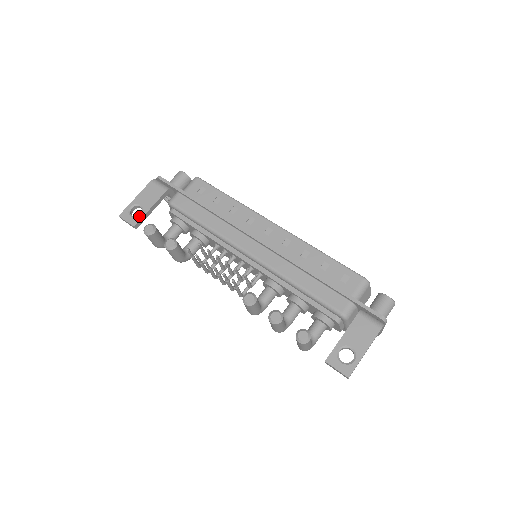
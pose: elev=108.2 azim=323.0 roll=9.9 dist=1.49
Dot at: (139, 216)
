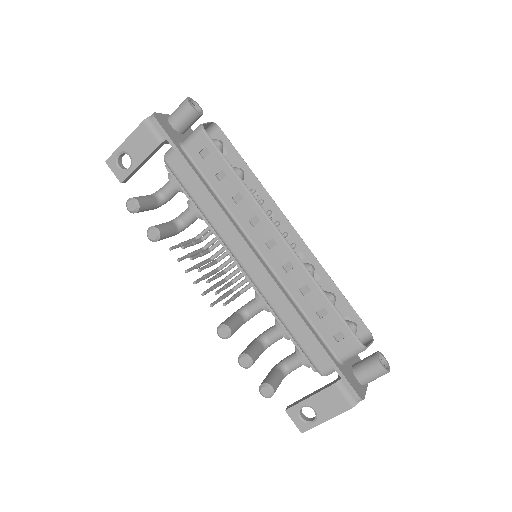
Dot at: (127, 171)
